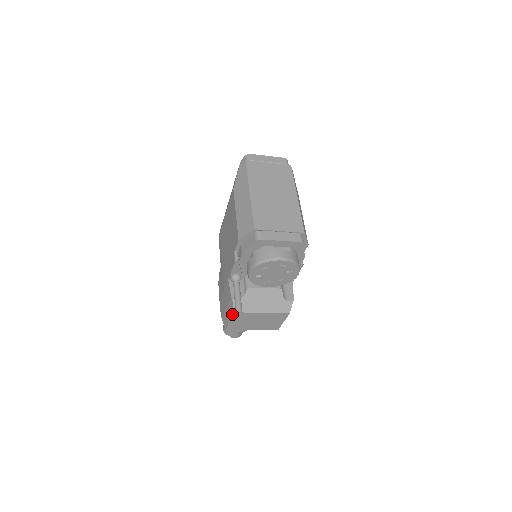
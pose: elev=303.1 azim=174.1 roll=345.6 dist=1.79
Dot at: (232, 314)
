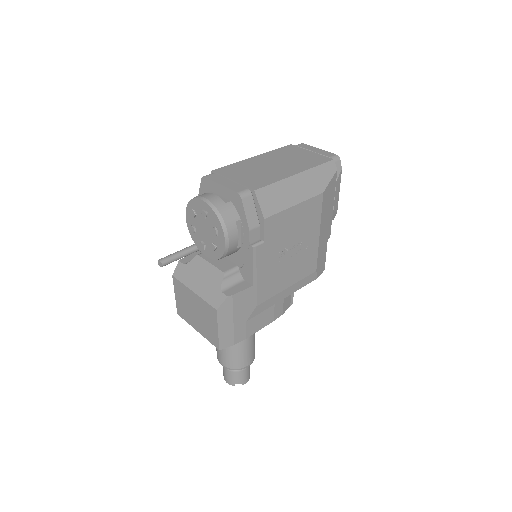
Dot at: (173, 280)
